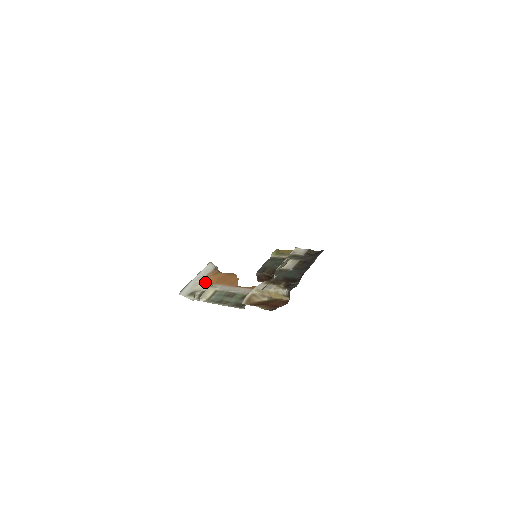
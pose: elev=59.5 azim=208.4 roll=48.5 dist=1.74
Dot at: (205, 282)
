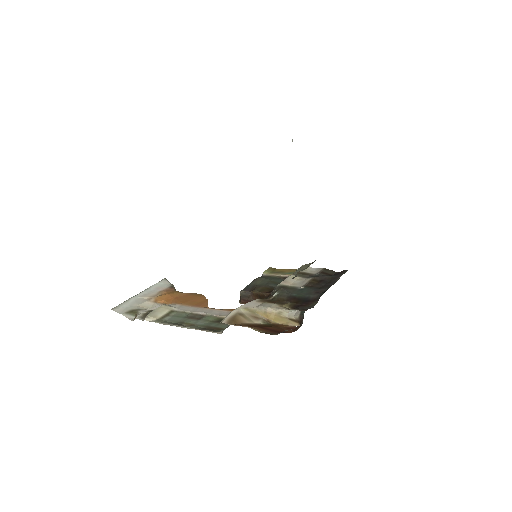
Dot at: (155, 300)
